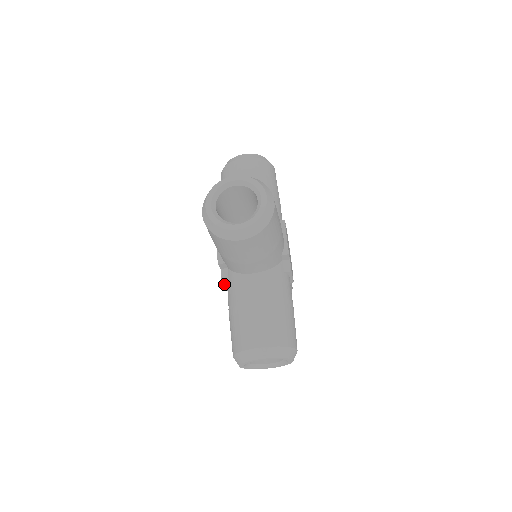
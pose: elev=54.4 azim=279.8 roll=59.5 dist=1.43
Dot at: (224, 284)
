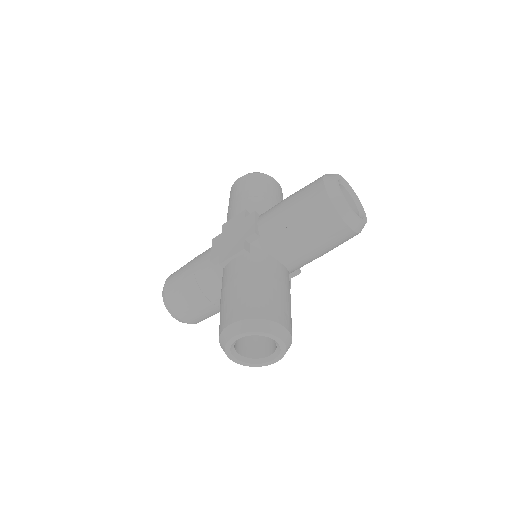
Dot at: (211, 253)
